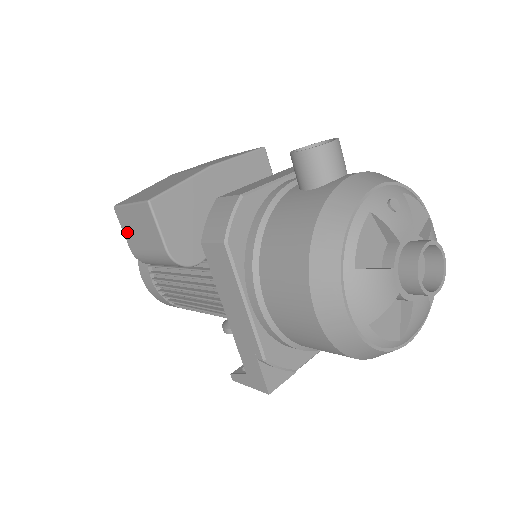
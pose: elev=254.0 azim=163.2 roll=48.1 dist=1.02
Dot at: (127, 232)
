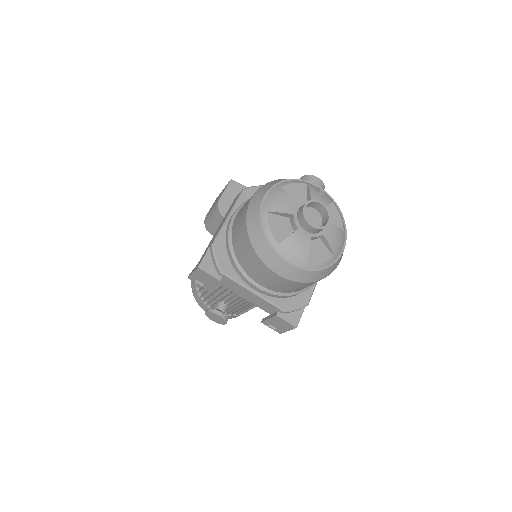
Dot at: occluded
